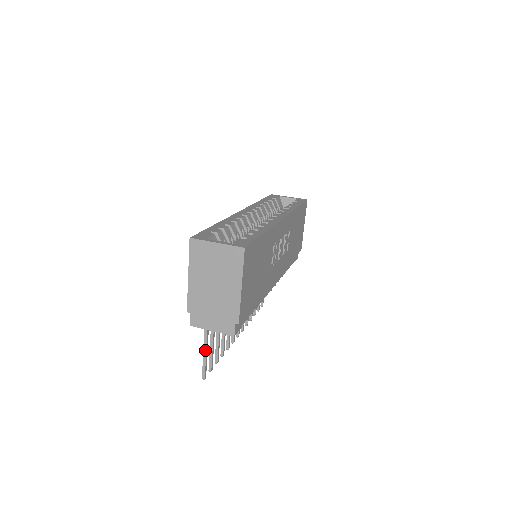
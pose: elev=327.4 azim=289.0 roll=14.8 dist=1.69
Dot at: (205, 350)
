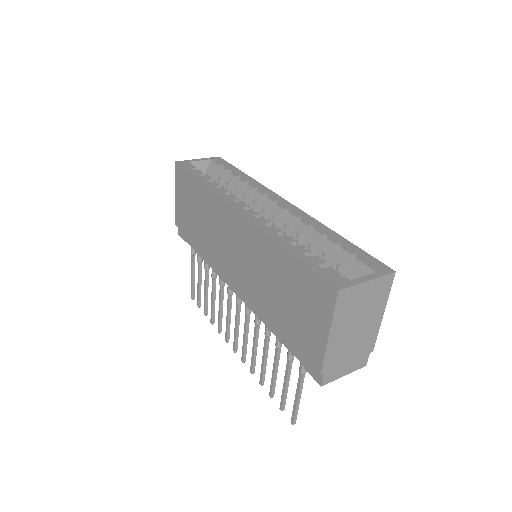
Dot at: (300, 396)
